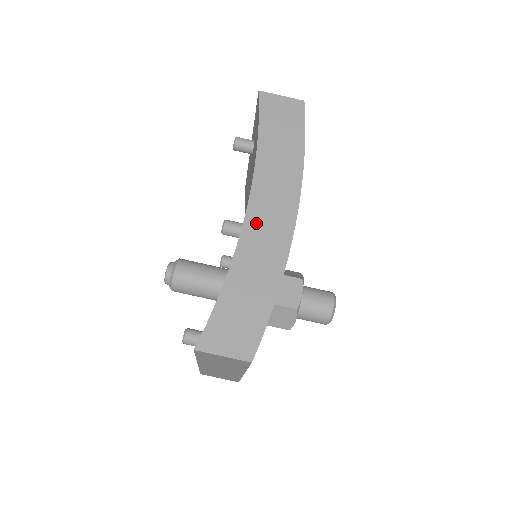
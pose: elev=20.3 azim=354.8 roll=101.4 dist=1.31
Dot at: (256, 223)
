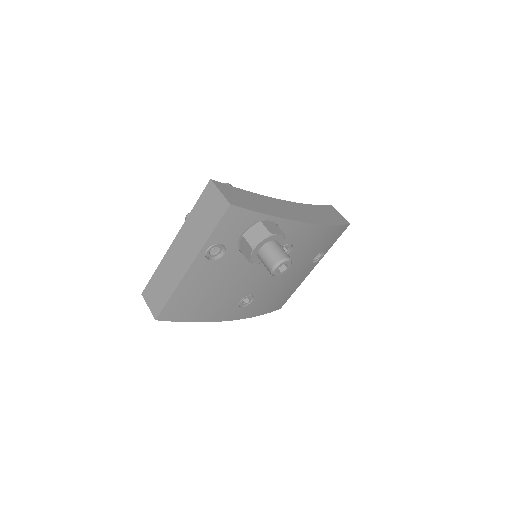
Dot at: (286, 205)
